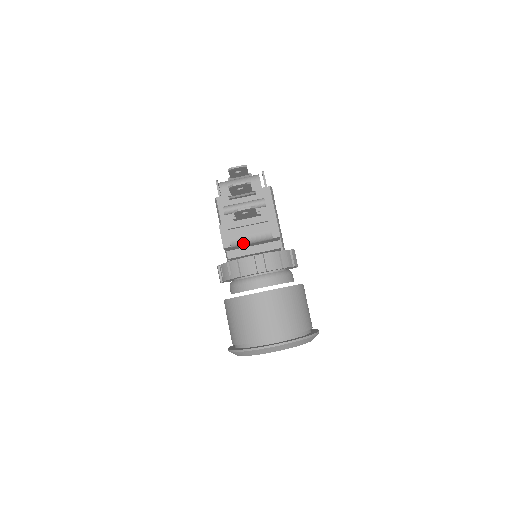
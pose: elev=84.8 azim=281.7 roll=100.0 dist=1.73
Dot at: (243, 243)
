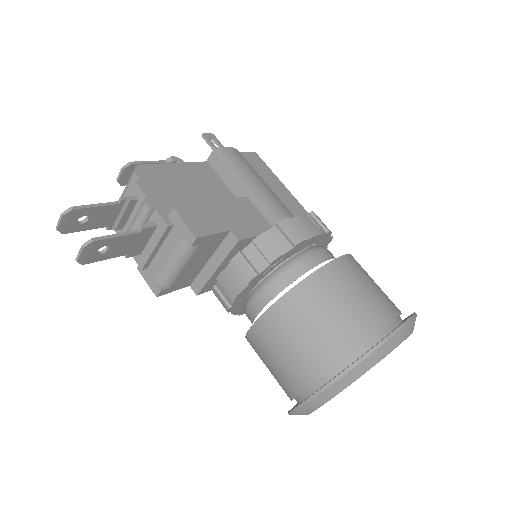
Dot at: (172, 275)
